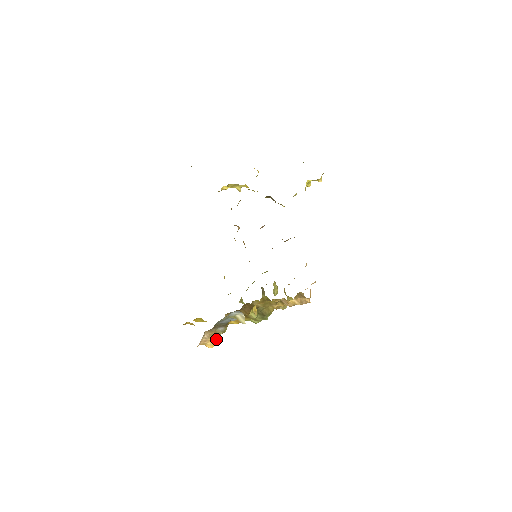
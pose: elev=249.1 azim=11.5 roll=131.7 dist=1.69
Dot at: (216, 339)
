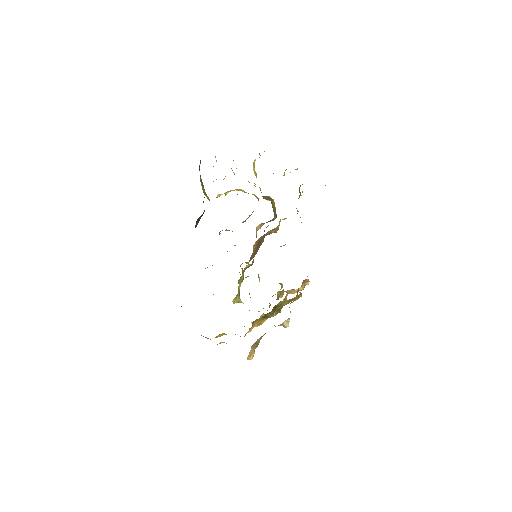
Dot at: occluded
